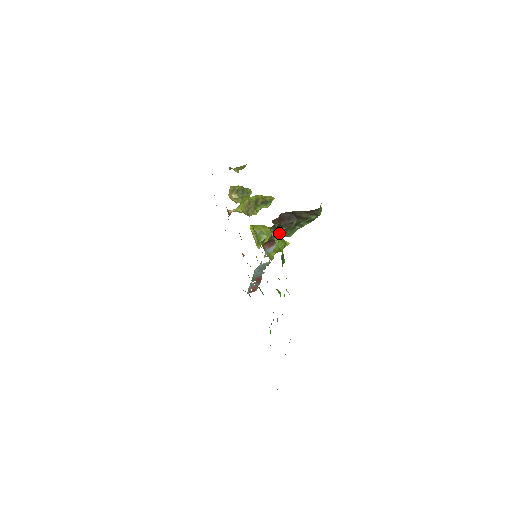
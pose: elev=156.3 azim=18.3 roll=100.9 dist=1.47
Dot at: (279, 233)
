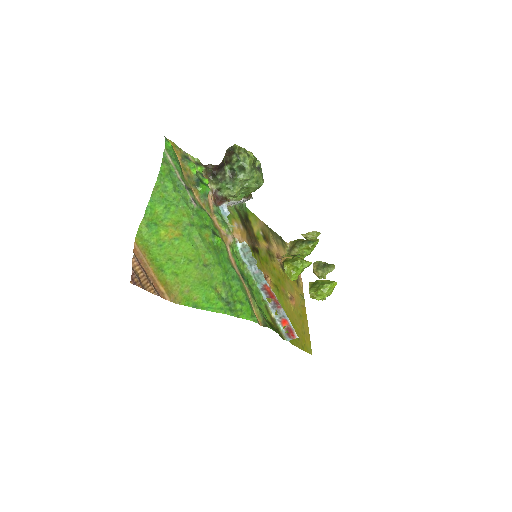
Dot at: (198, 165)
